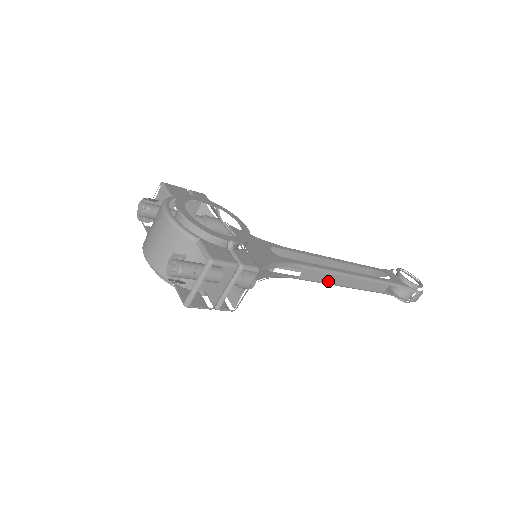
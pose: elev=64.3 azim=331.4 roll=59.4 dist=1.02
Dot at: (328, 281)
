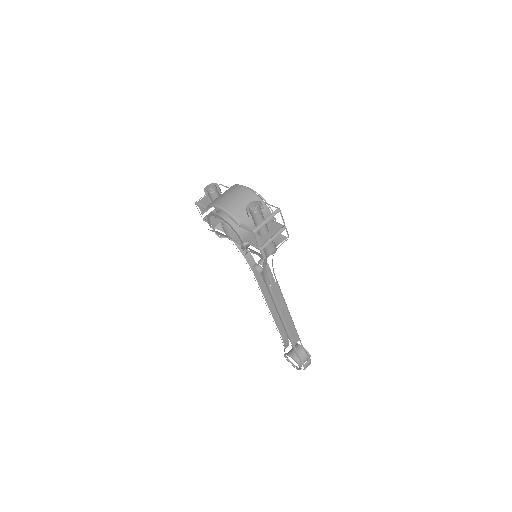
Dot at: (279, 305)
